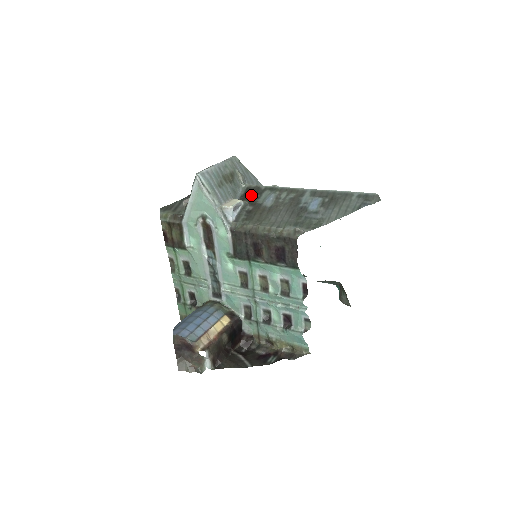
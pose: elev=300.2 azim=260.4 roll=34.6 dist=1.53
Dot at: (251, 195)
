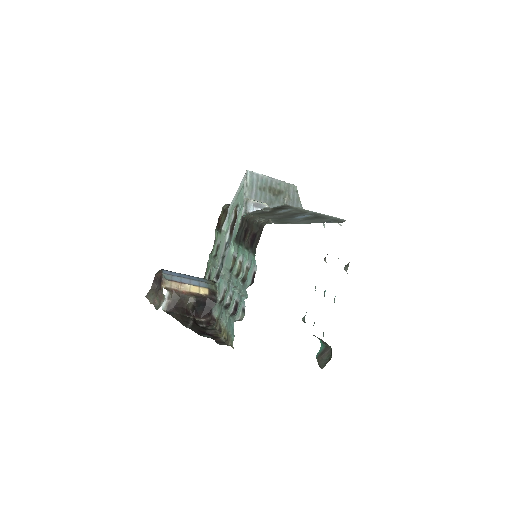
Dot at: (280, 208)
